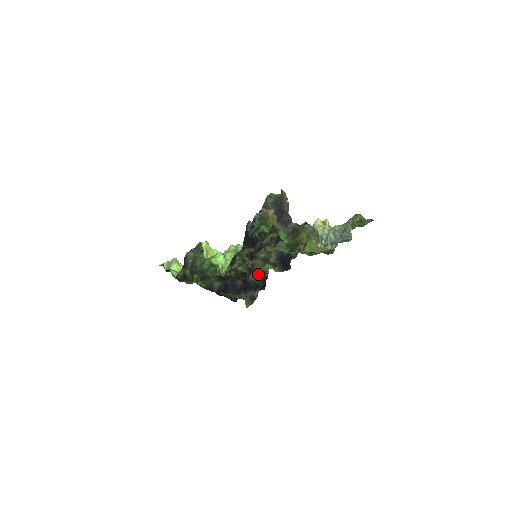
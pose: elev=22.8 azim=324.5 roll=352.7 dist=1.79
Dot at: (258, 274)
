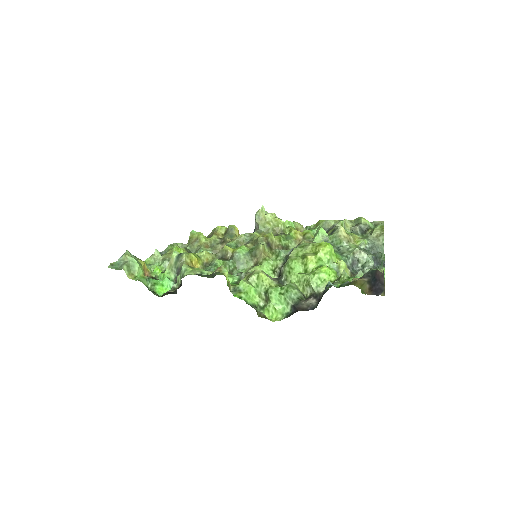
Dot at: occluded
